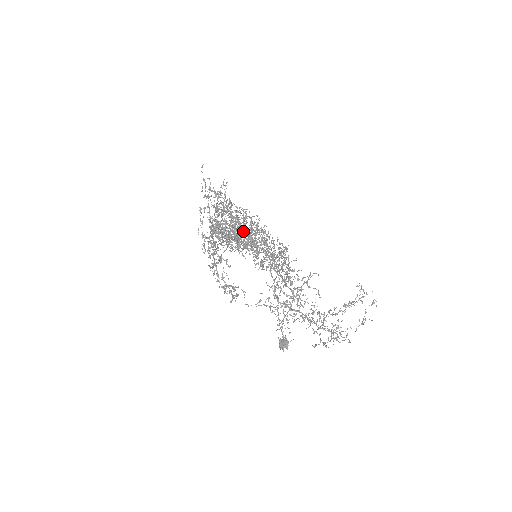
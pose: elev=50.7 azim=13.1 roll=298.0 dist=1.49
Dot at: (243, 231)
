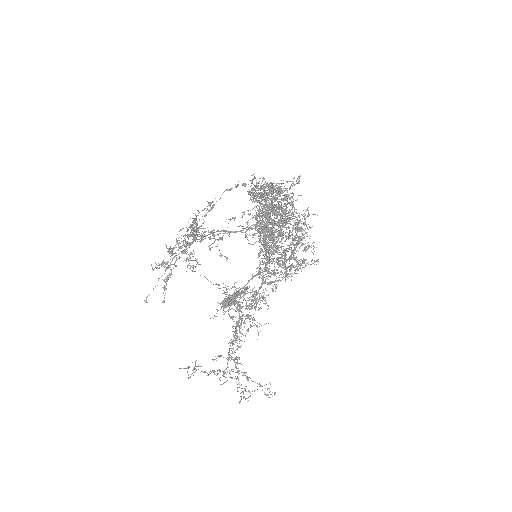
Dot at: (273, 226)
